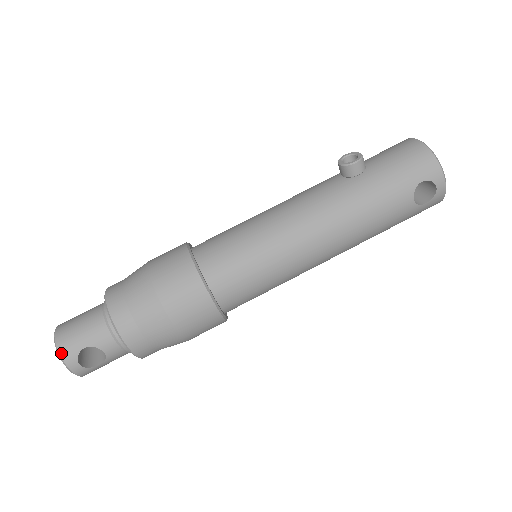
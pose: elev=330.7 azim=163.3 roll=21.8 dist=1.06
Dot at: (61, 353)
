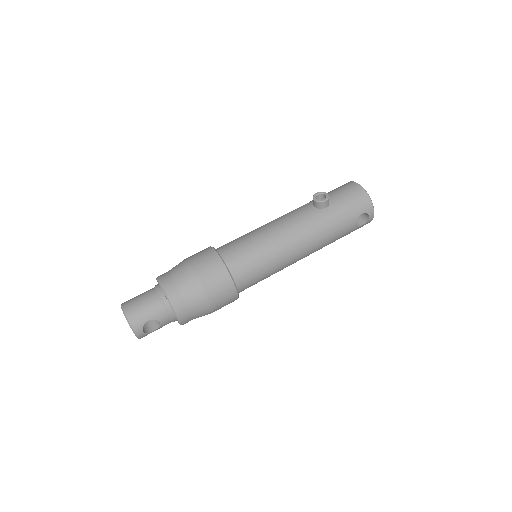
Dot at: (132, 325)
